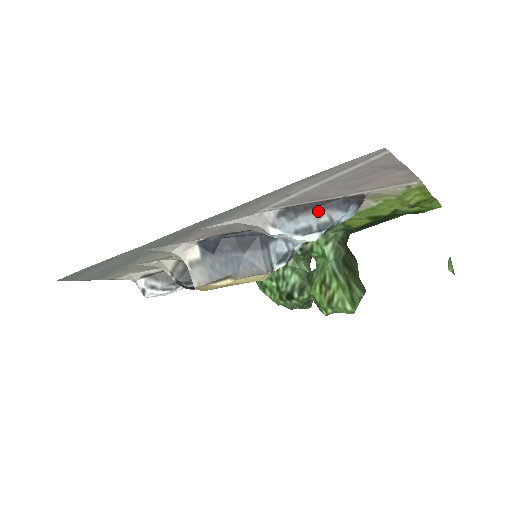
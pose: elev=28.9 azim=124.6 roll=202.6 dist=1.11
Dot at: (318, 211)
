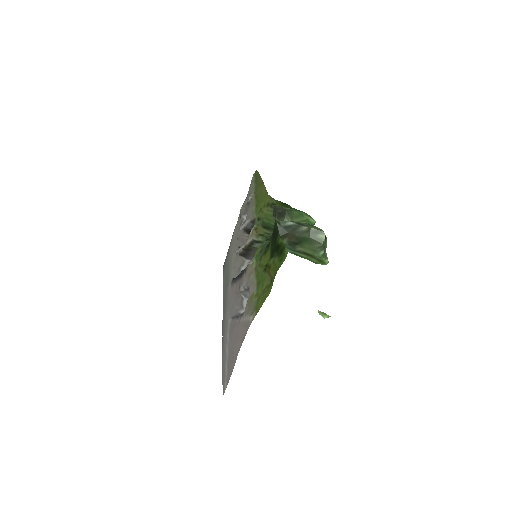
Dot at: occluded
